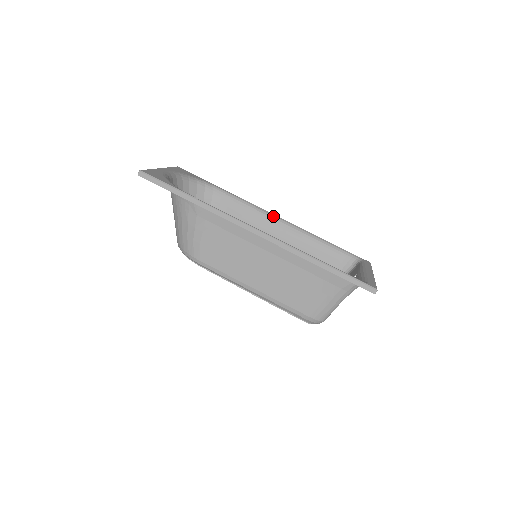
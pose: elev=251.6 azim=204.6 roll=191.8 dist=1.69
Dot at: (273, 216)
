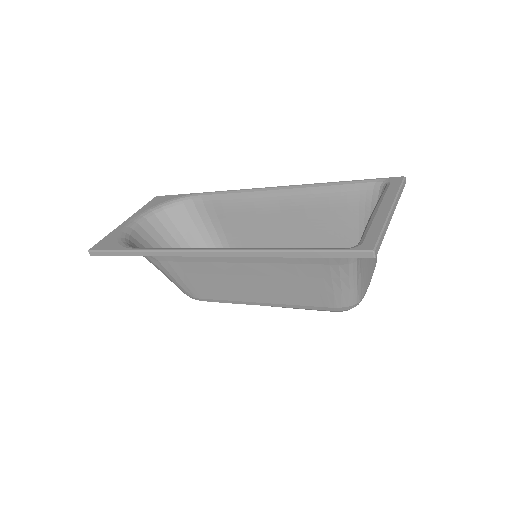
Dot at: (261, 191)
